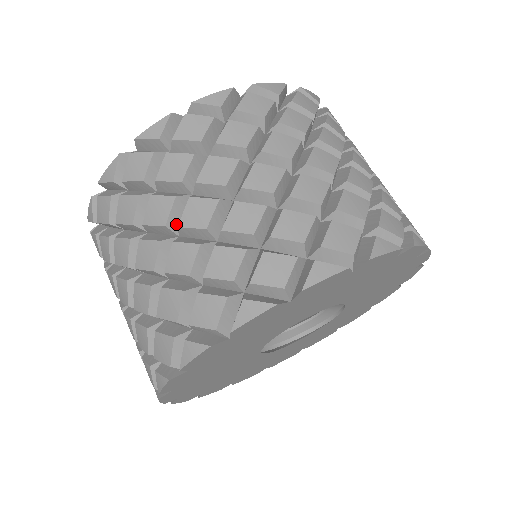
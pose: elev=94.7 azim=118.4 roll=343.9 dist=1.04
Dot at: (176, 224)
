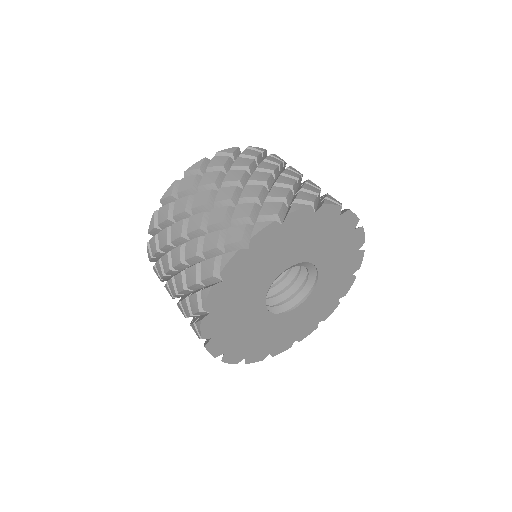
Dot at: occluded
